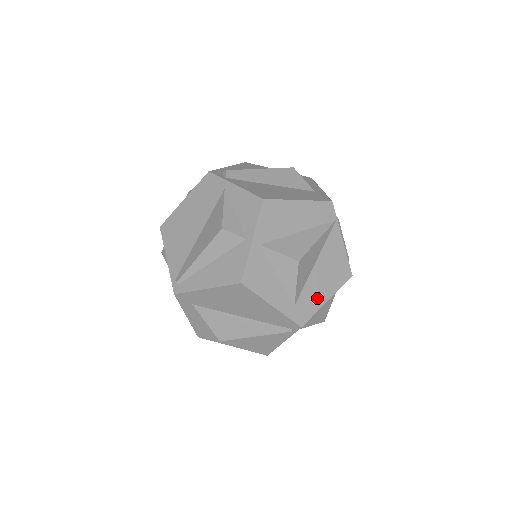
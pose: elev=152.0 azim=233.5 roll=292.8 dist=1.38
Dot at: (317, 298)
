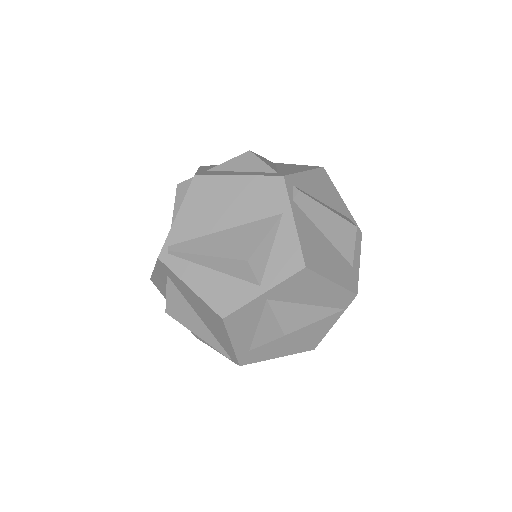
Dot at: (272, 353)
